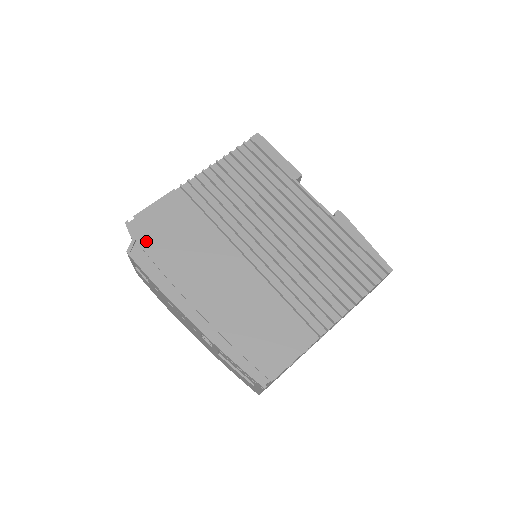
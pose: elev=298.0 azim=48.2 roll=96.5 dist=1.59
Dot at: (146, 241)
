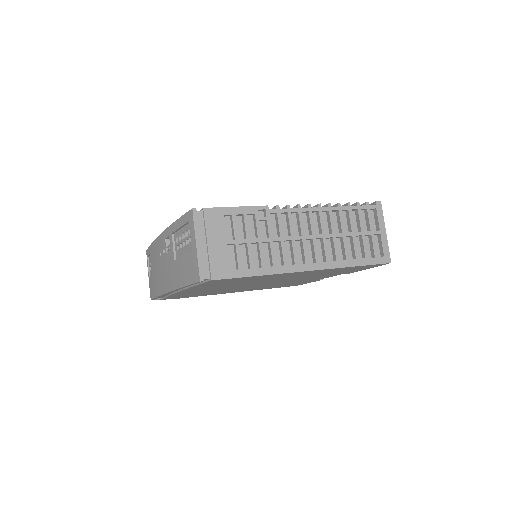
Dot at: occluded
